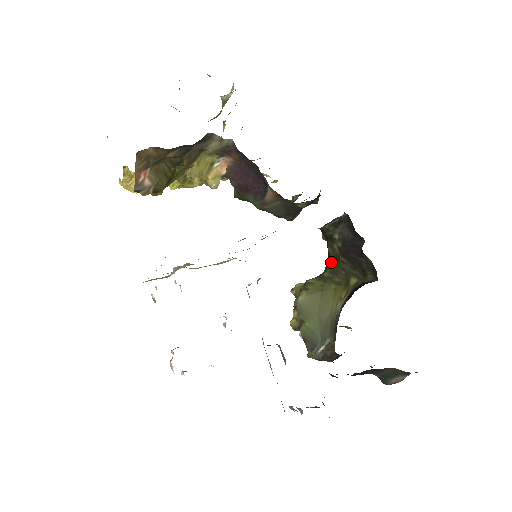
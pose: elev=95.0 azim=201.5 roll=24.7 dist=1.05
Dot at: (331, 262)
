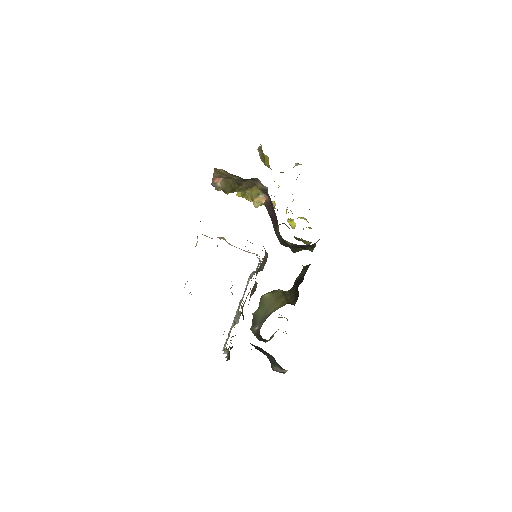
Dot at: (293, 287)
